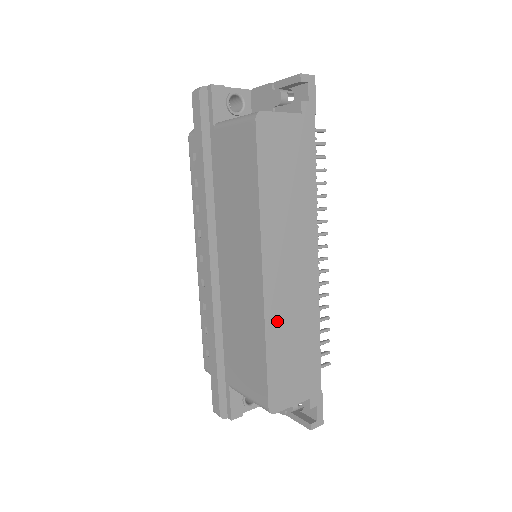
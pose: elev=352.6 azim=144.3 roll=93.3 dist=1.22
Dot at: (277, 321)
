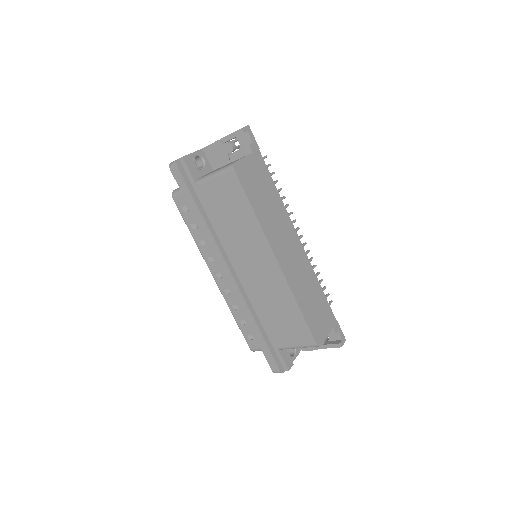
Dot at: (297, 288)
